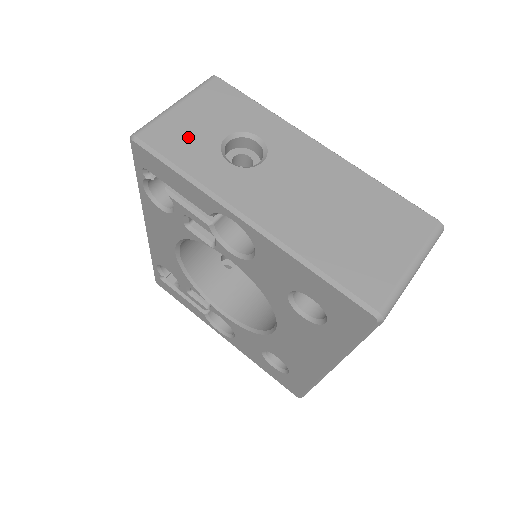
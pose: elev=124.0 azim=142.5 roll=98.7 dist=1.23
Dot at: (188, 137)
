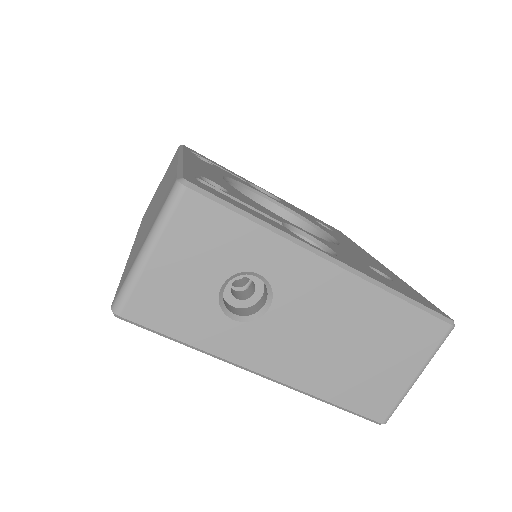
Dot at: (178, 300)
